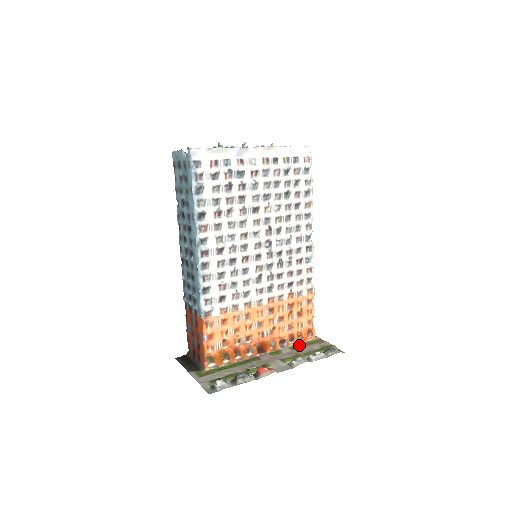
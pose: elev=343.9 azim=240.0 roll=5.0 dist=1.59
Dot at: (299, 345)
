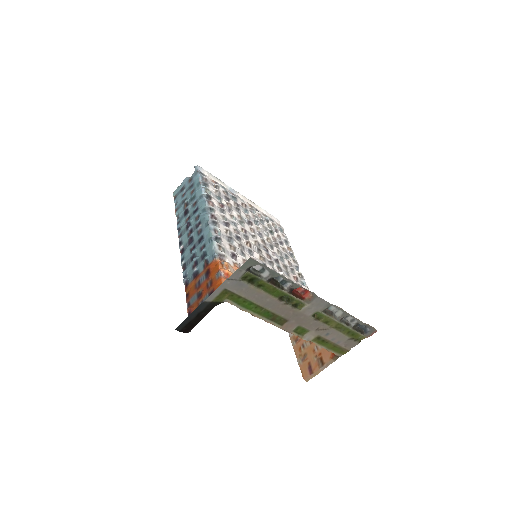
Dot at: (323, 344)
